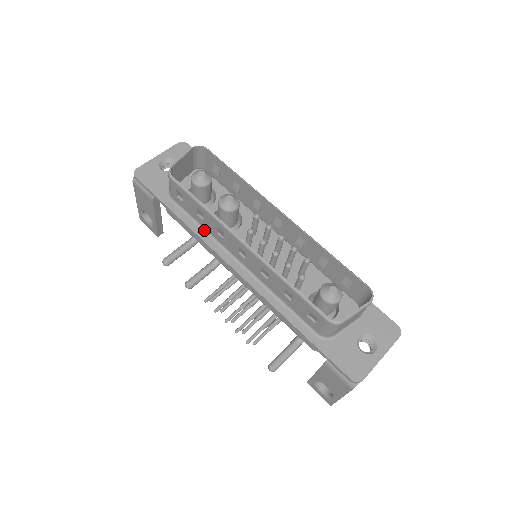
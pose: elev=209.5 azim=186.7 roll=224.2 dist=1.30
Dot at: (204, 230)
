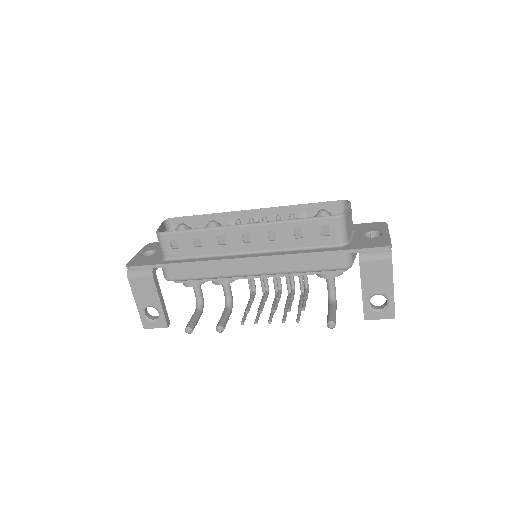
Dot at: (207, 257)
